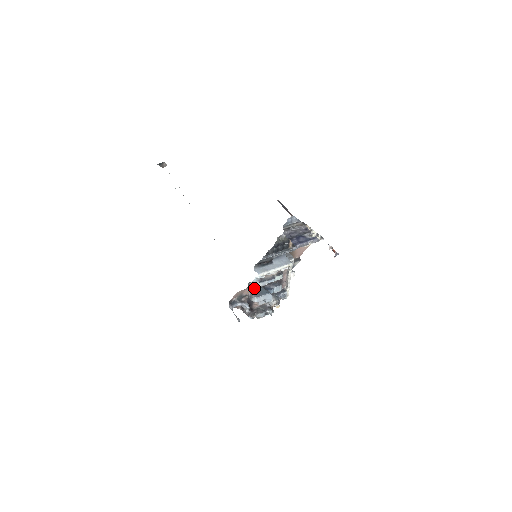
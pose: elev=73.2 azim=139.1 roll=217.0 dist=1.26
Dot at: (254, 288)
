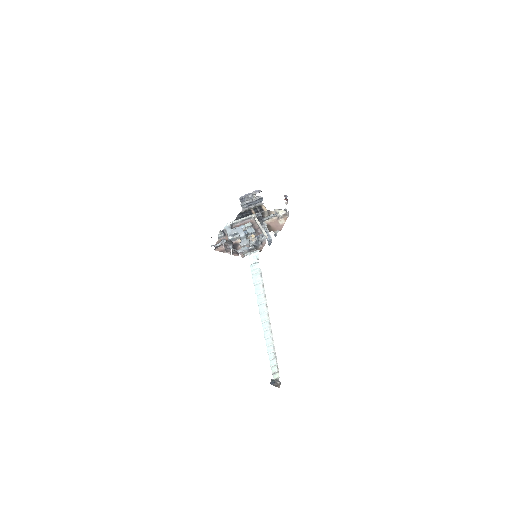
Dot at: occluded
